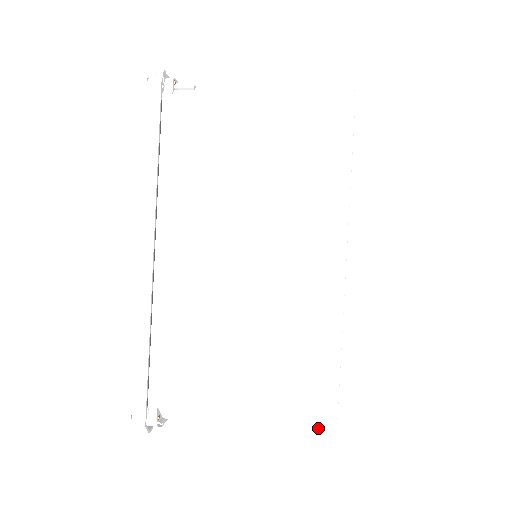
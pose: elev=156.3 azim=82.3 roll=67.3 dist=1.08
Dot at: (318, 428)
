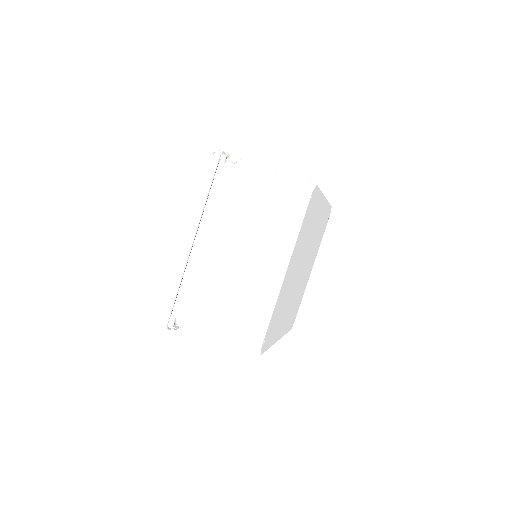
Dot at: (252, 352)
